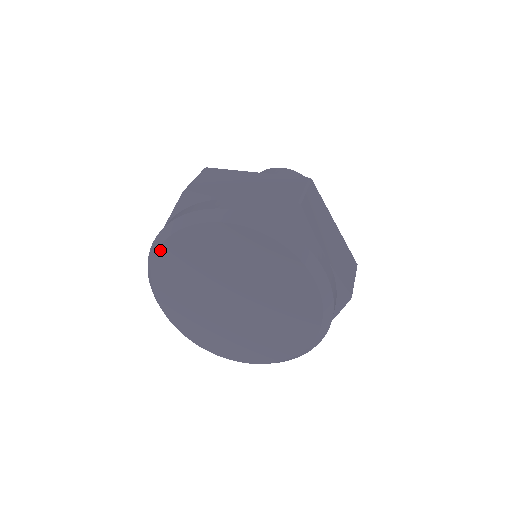
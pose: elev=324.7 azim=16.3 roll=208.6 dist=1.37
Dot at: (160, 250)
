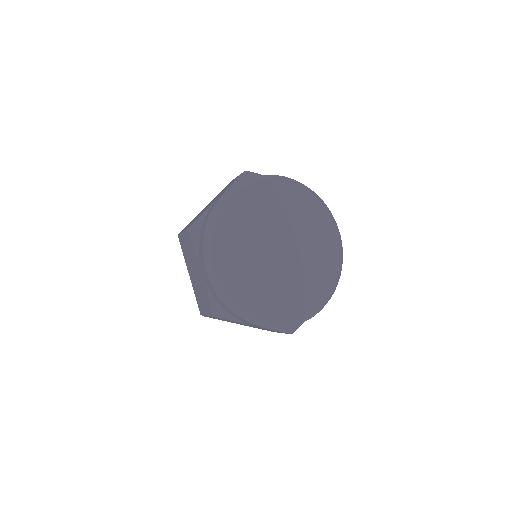
Dot at: (216, 264)
